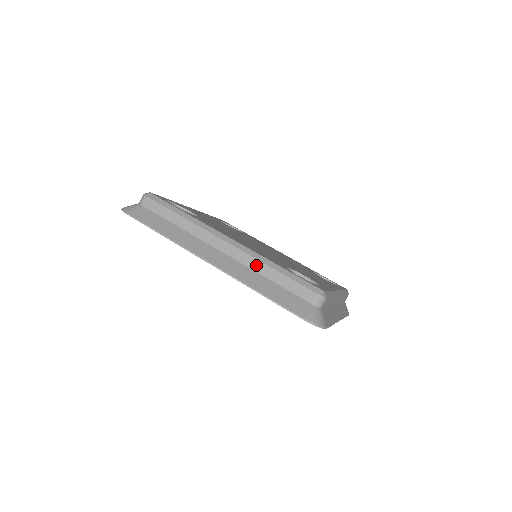
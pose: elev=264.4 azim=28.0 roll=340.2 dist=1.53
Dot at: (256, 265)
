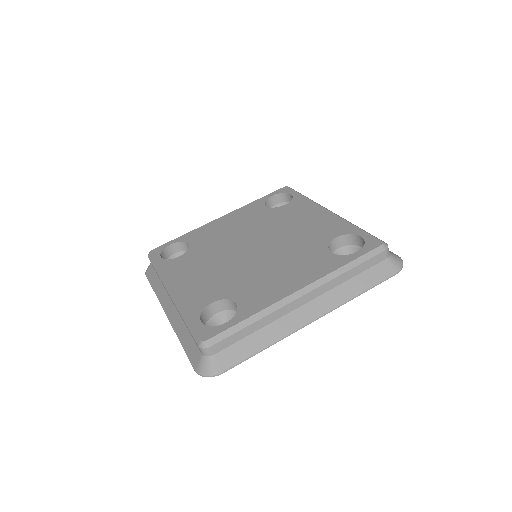
Dot at: (180, 315)
